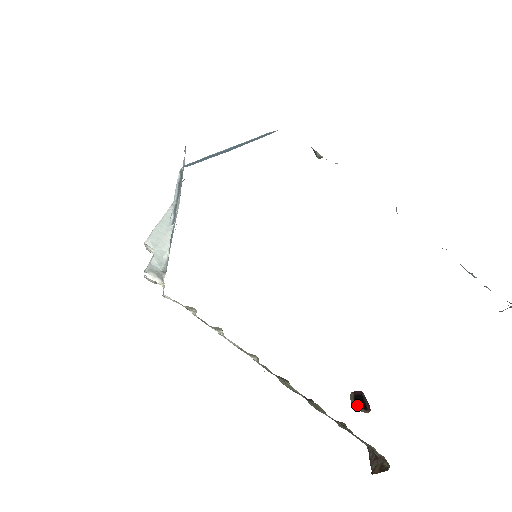
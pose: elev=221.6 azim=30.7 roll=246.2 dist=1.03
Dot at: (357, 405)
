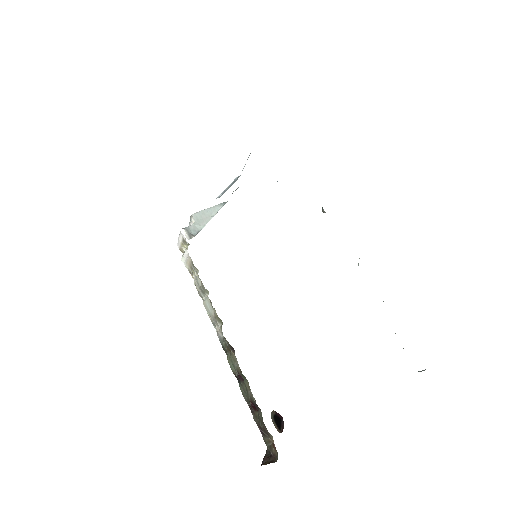
Dot at: (274, 421)
